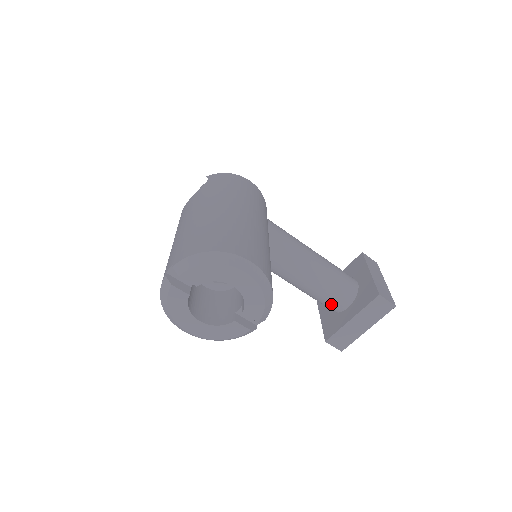
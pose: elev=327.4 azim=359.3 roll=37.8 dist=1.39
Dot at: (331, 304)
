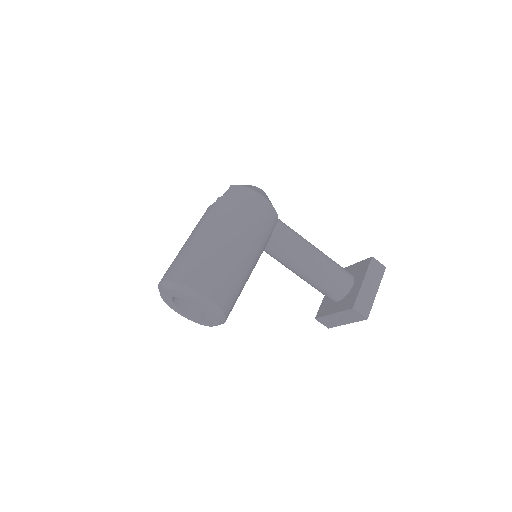
Dot at: occluded
